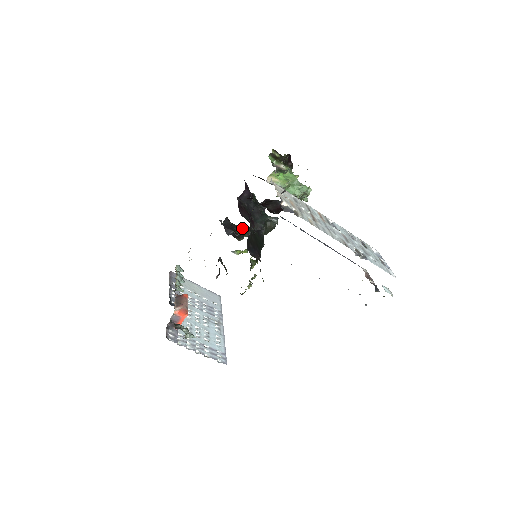
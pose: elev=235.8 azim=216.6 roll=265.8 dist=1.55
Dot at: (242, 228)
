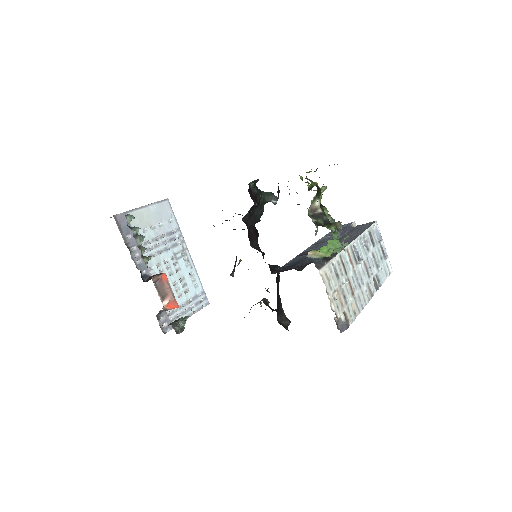
Dot at: occluded
